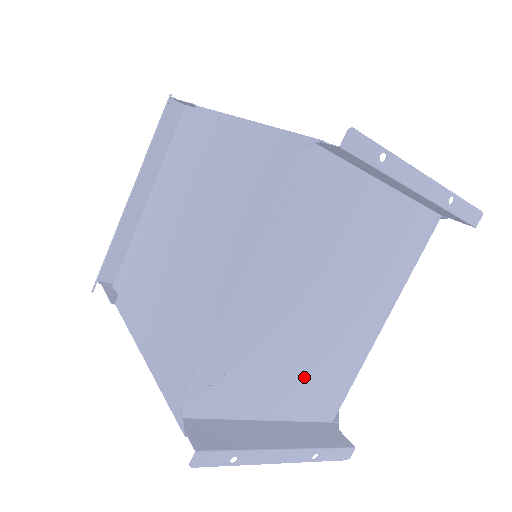
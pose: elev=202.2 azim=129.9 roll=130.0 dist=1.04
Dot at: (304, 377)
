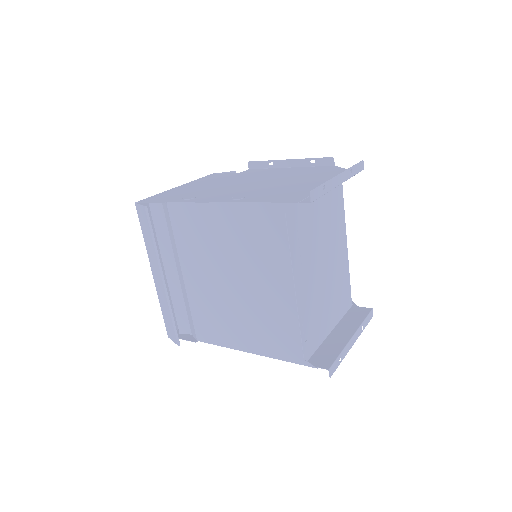
Dot at: (333, 299)
